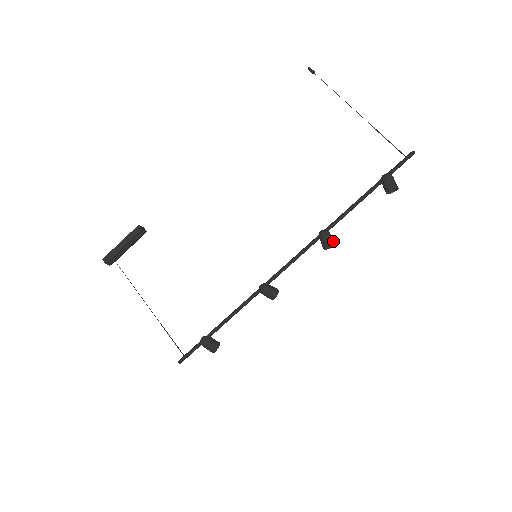
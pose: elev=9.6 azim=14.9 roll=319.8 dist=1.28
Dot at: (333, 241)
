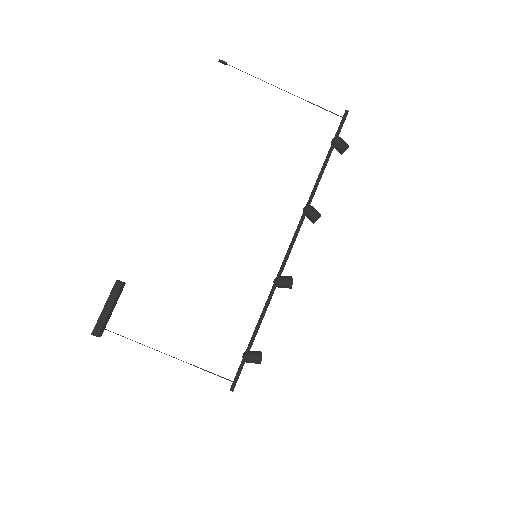
Dot at: (319, 213)
